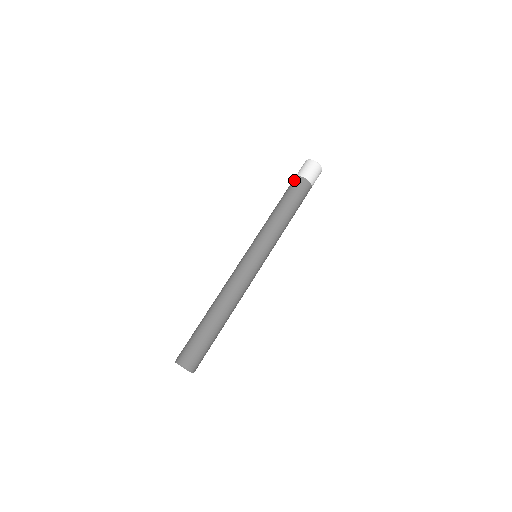
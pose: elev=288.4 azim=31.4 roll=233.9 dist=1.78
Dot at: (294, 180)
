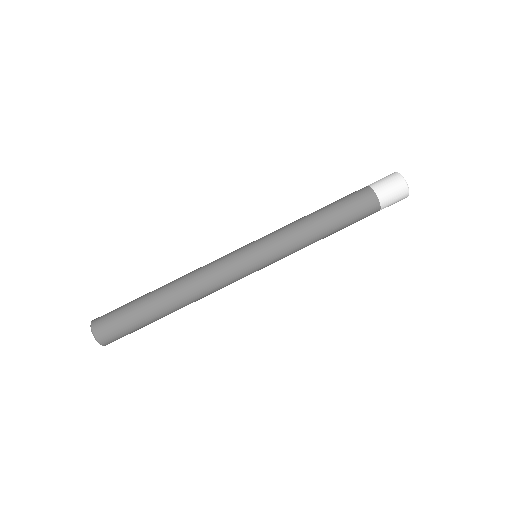
Dot at: (362, 189)
